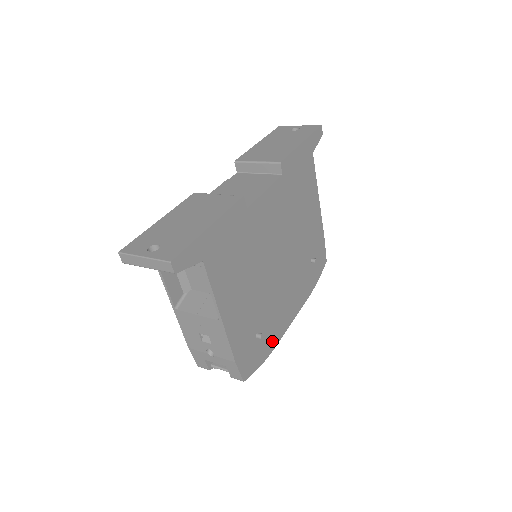
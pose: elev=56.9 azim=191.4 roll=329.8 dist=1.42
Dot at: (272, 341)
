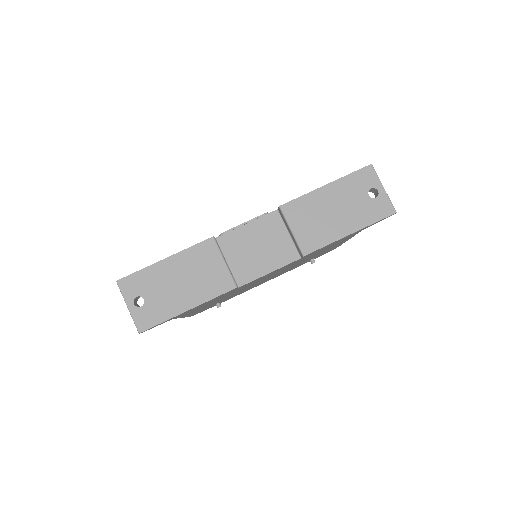
Dot at: (234, 296)
